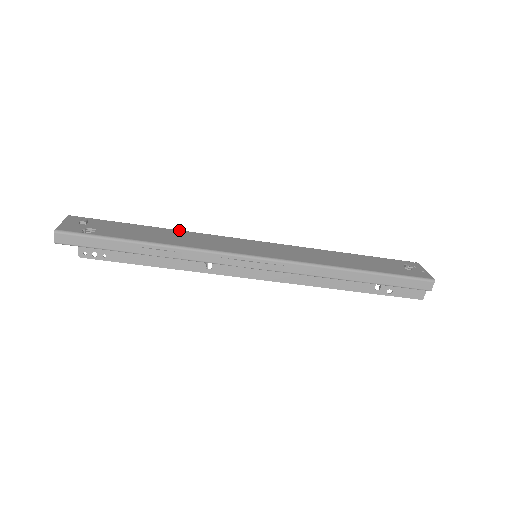
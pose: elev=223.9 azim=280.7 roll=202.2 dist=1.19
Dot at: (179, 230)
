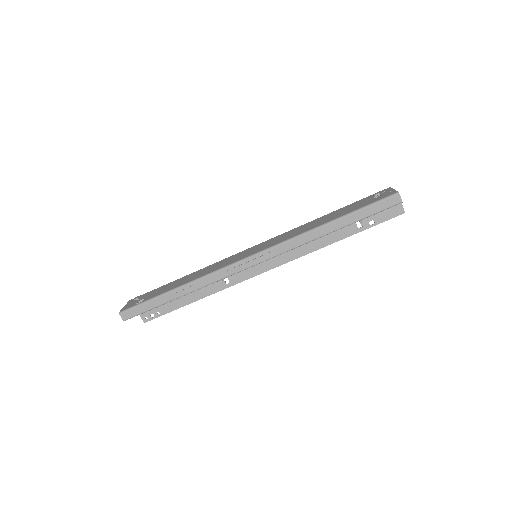
Dot at: (200, 269)
